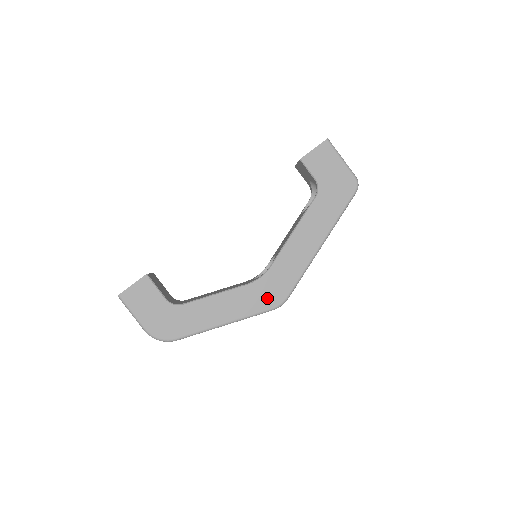
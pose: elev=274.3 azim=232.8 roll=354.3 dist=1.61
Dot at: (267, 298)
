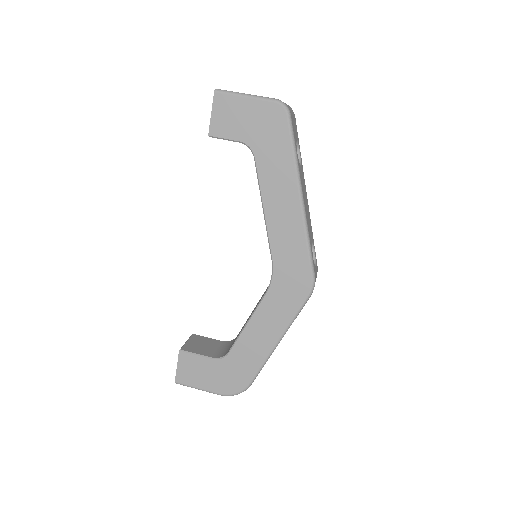
Dot at: (294, 291)
